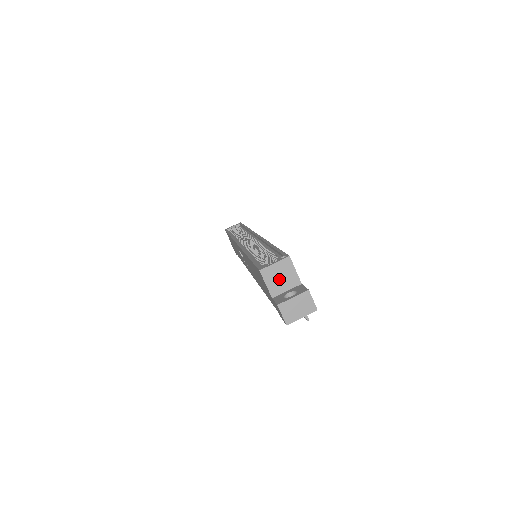
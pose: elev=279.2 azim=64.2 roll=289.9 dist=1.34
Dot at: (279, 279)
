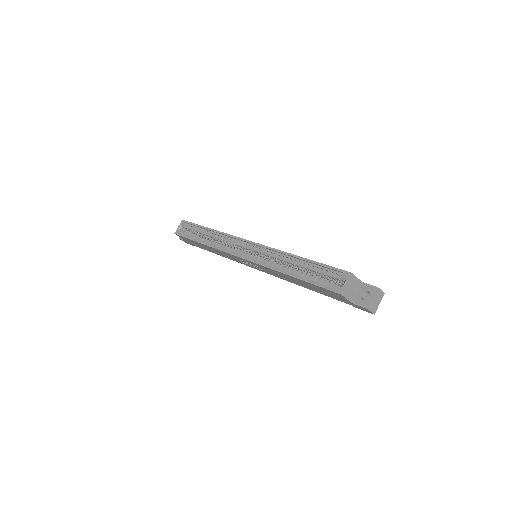
Dot at: (352, 290)
